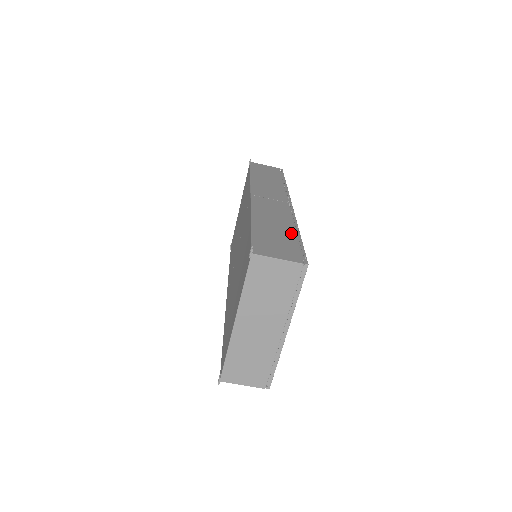
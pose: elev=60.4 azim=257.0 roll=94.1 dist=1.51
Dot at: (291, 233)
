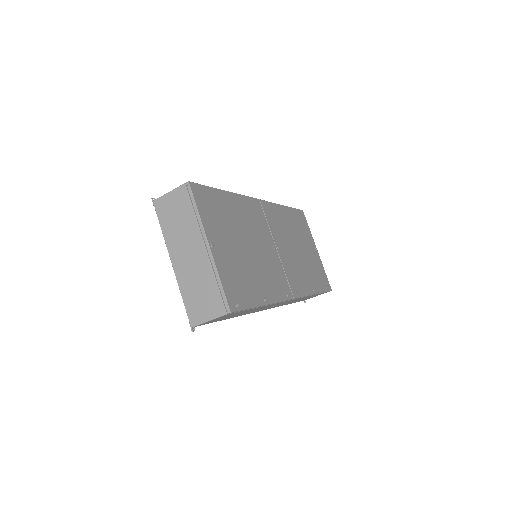
Dot at: occluded
